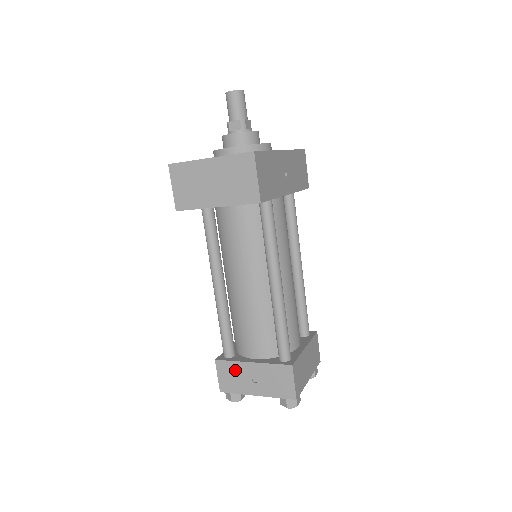
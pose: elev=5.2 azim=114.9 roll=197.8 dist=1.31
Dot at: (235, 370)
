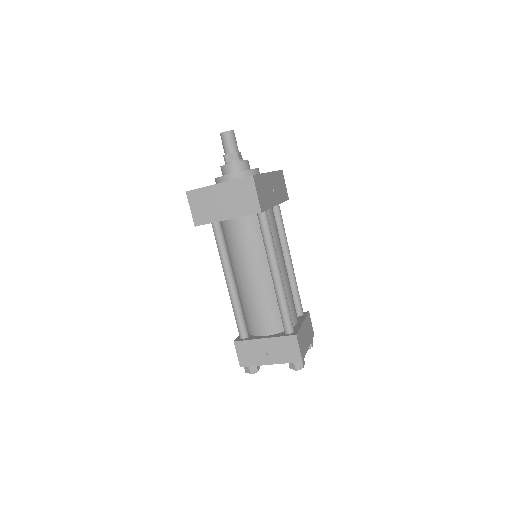
Dot at: (251, 347)
